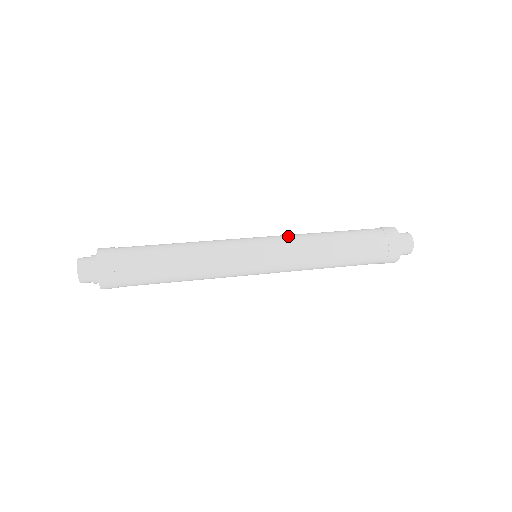
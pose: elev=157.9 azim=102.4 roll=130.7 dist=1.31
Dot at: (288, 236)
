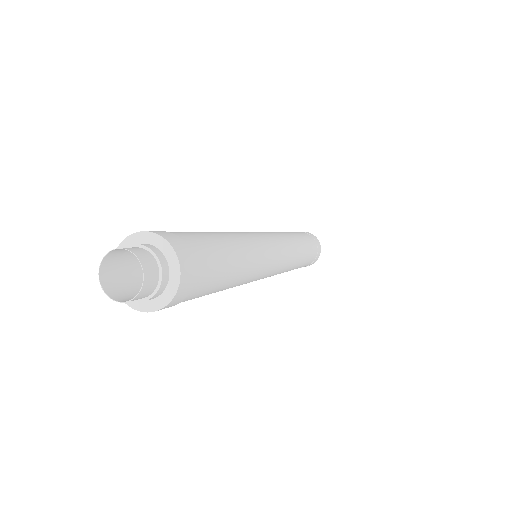
Dot at: (285, 239)
